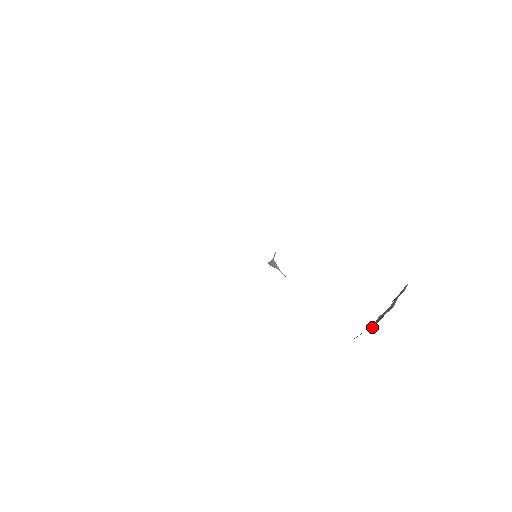
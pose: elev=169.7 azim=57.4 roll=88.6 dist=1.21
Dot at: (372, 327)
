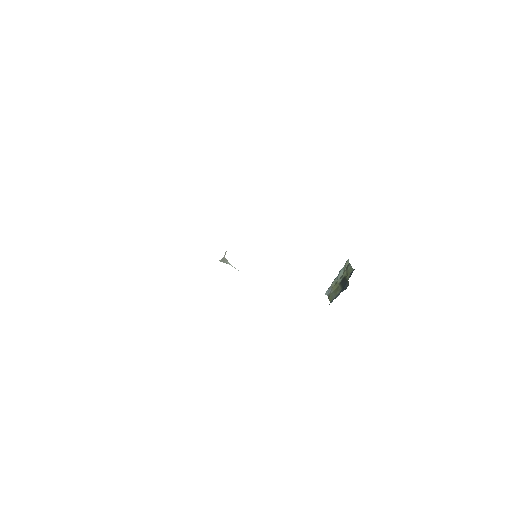
Dot at: (345, 289)
